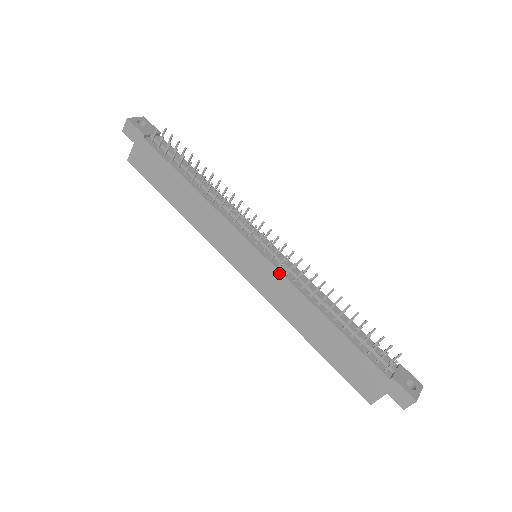
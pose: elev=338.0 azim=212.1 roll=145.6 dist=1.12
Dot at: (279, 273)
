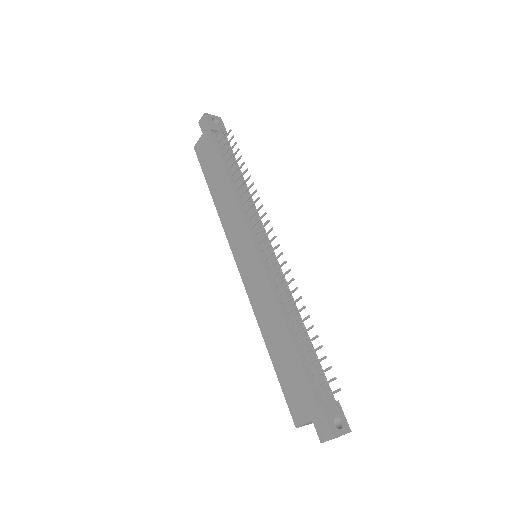
Dot at: (265, 274)
